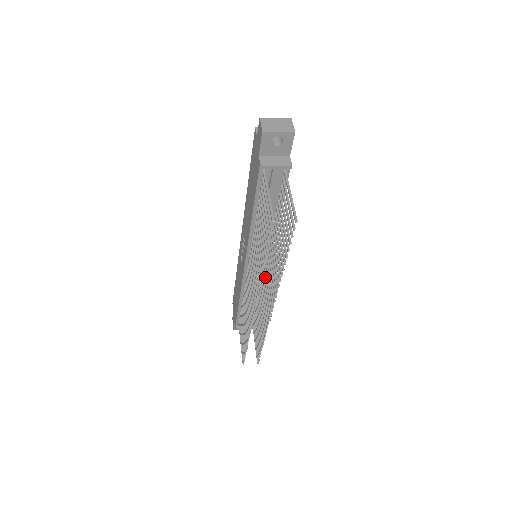
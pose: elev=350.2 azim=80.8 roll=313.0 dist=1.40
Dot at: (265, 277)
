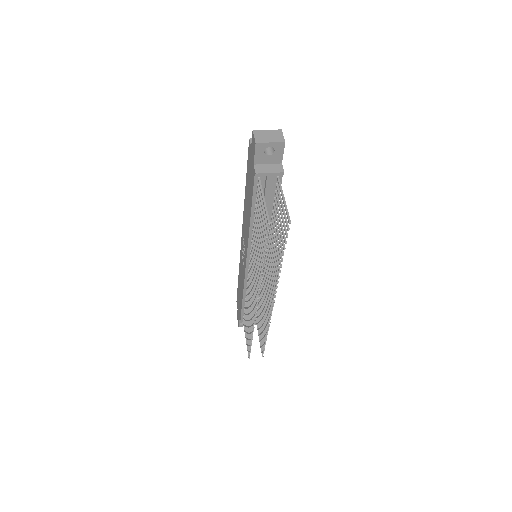
Dot at: (265, 275)
